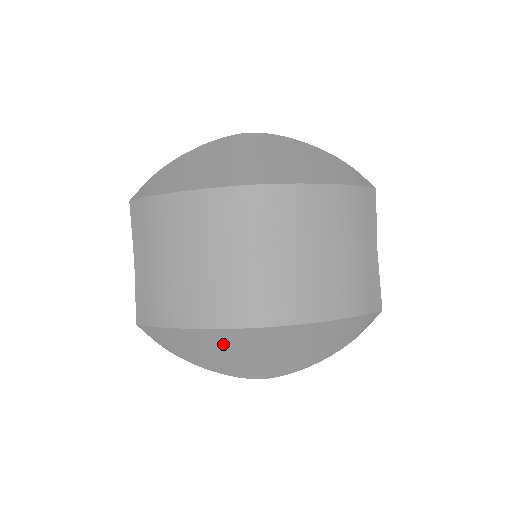
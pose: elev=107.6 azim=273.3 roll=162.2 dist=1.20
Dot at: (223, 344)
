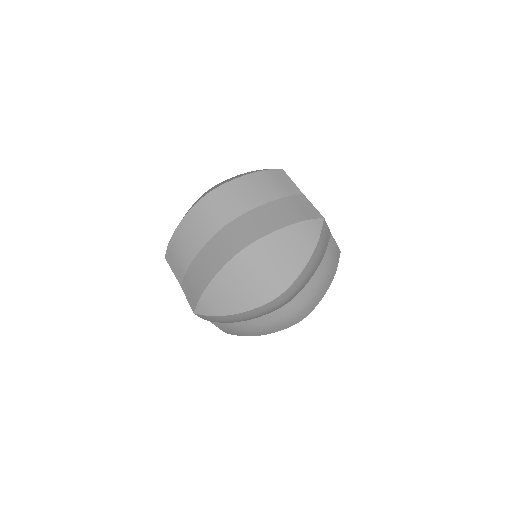
Dot at: (234, 279)
